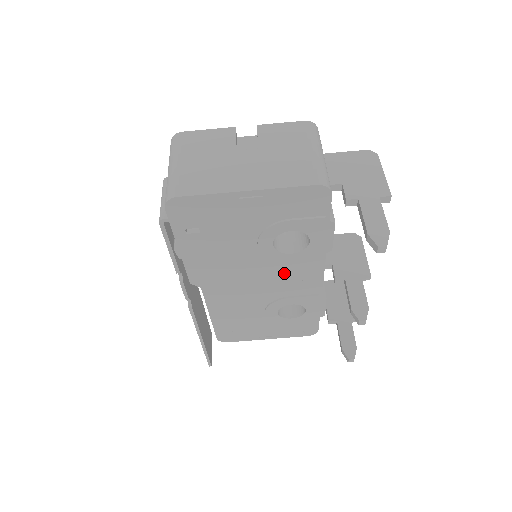
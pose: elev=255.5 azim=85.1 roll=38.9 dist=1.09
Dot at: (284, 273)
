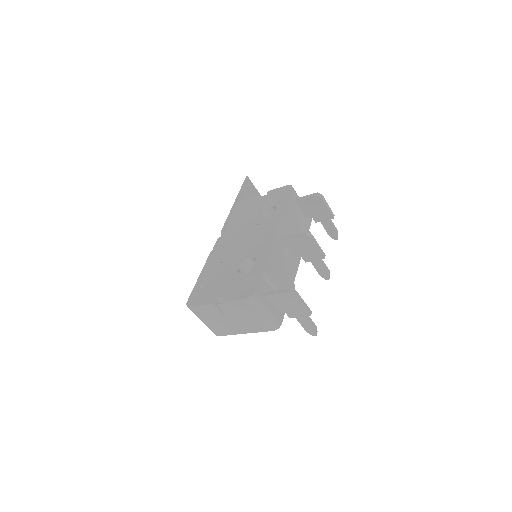
Dot at: occluded
